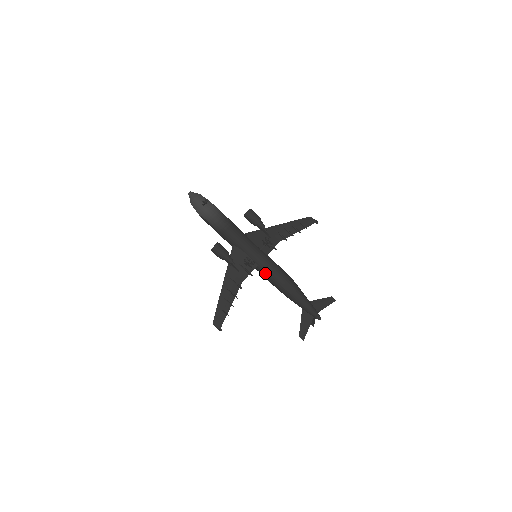
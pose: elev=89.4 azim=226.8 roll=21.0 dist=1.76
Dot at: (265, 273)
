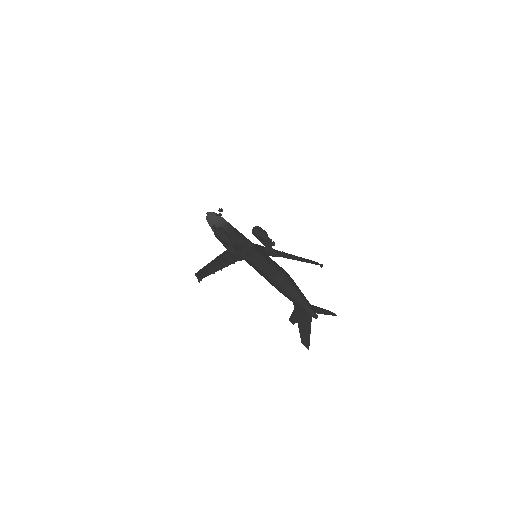
Dot at: (262, 264)
